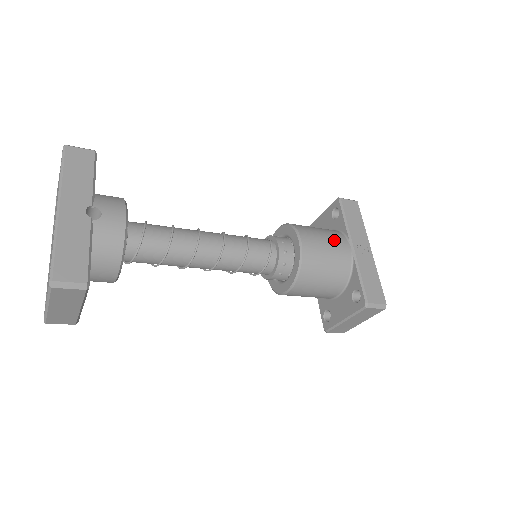
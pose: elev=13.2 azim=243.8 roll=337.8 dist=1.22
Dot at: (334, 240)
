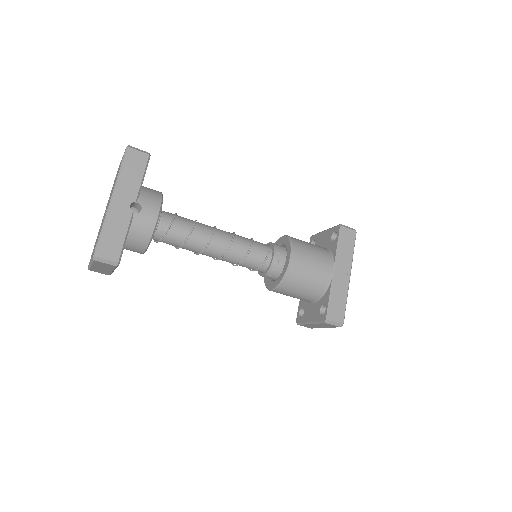
Dot at: (321, 262)
